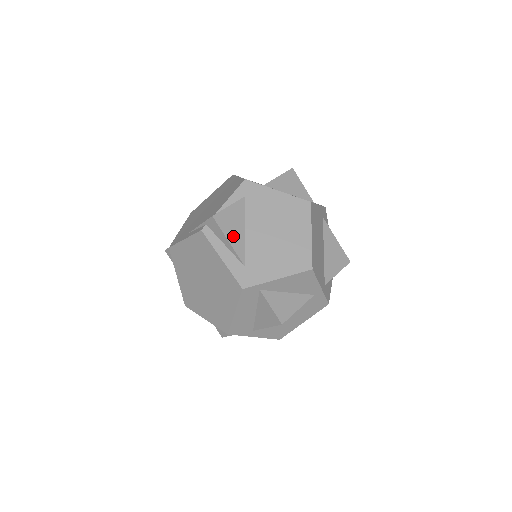
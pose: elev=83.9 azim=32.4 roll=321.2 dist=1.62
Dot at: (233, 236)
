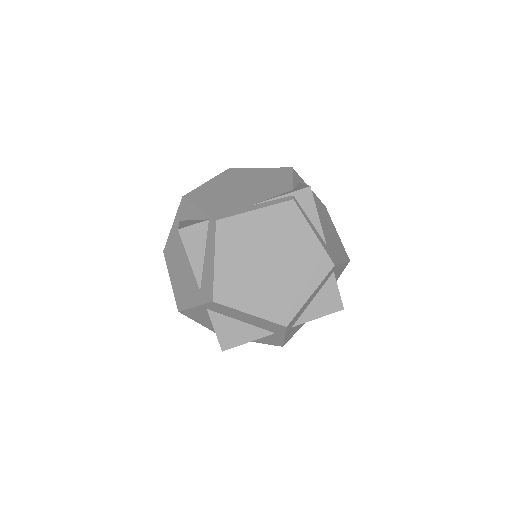
Dot at: occluded
